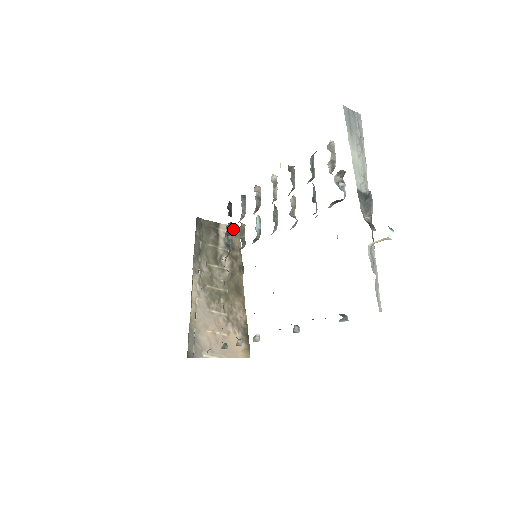
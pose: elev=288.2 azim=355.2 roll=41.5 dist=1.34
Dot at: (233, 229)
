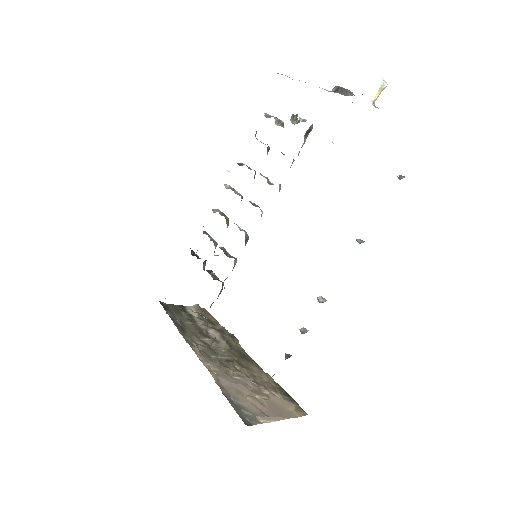
Dot at: (200, 309)
